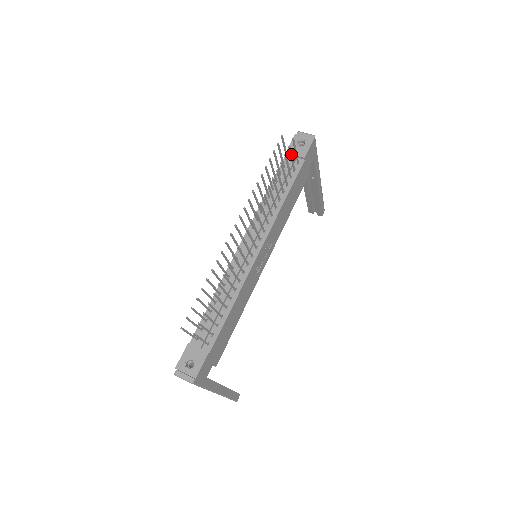
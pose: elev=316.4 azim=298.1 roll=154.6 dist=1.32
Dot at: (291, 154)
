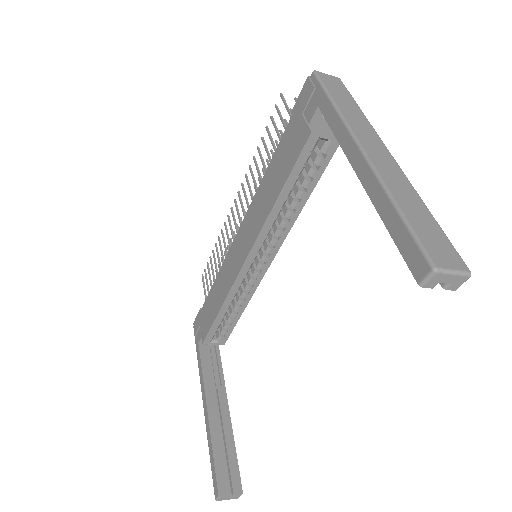
Dot at: occluded
